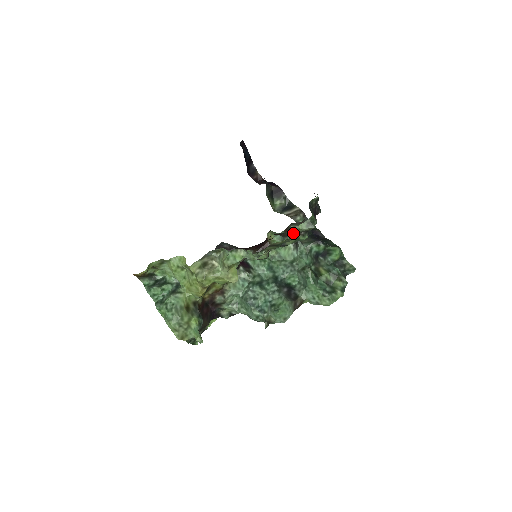
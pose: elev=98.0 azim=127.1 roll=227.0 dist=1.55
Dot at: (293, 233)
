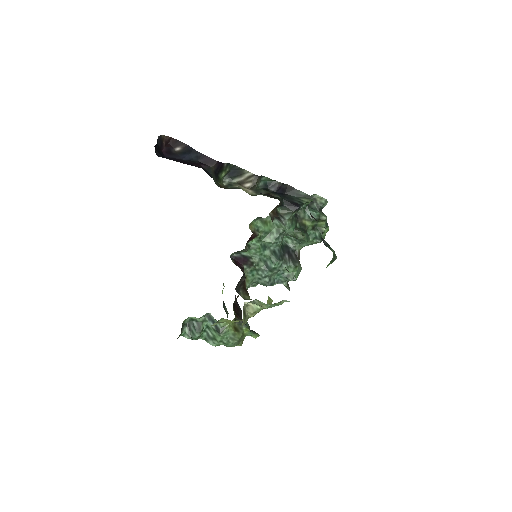
Dot at: occluded
